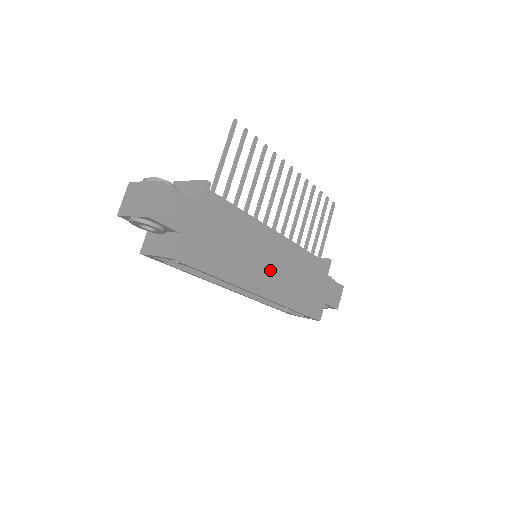
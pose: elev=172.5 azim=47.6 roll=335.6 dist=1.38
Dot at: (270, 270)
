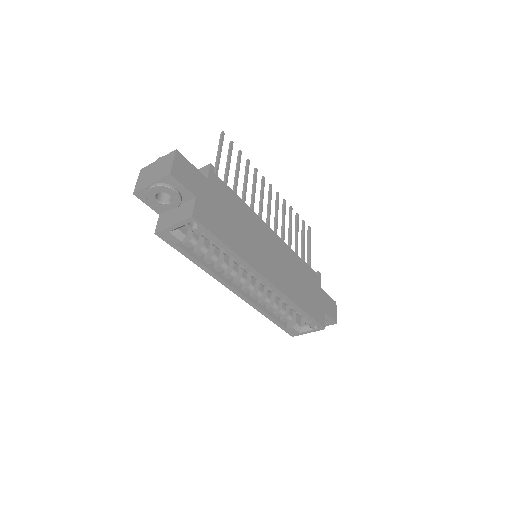
Dot at: (273, 261)
